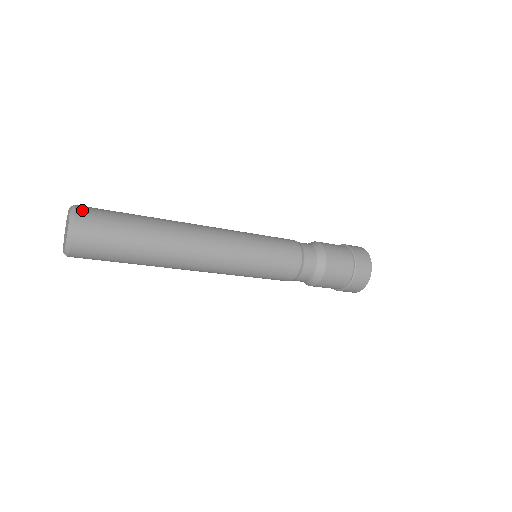
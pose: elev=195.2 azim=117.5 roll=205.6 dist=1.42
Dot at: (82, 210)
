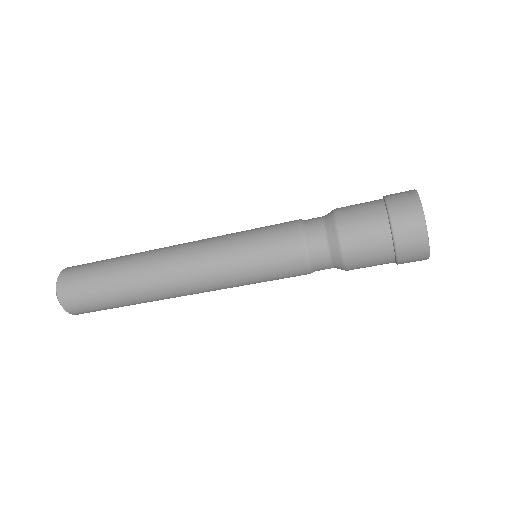
Dot at: (70, 267)
